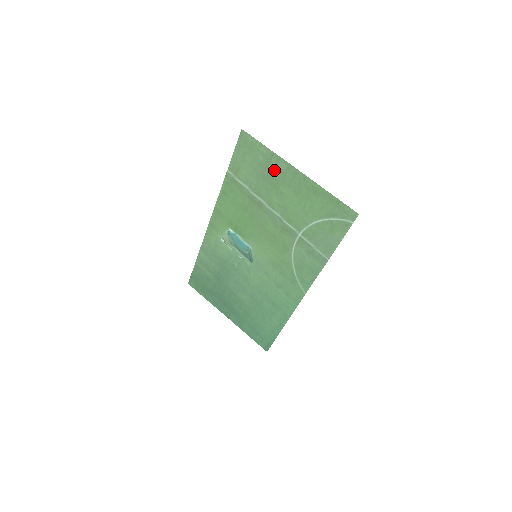
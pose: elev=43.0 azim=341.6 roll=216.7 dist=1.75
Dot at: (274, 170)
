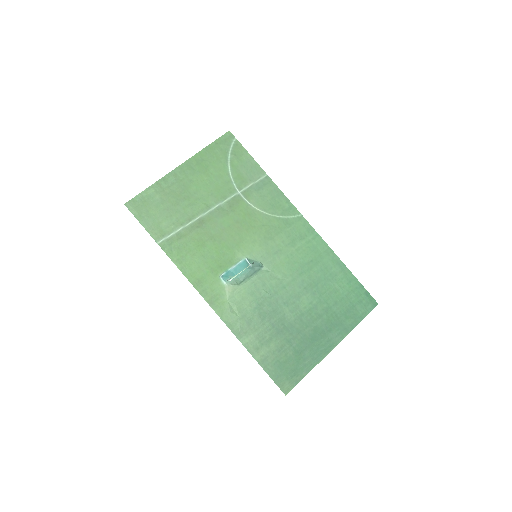
Dot at: (172, 189)
